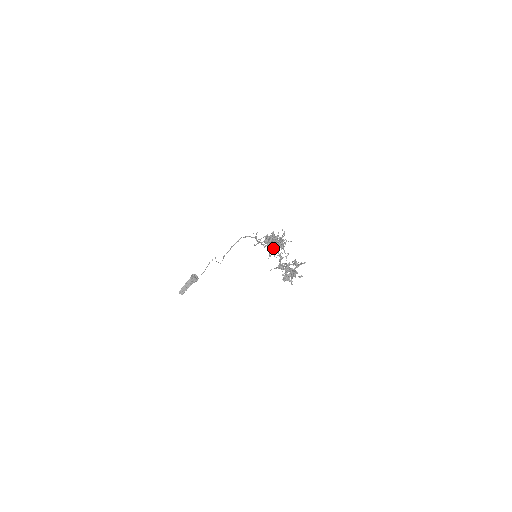
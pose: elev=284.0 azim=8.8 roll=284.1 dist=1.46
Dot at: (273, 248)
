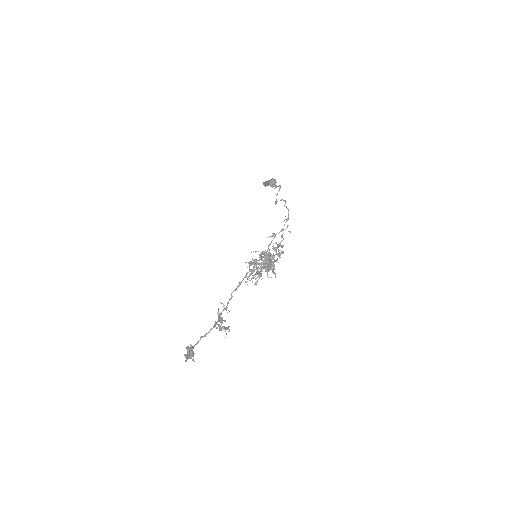
Dot at: (272, 259)
